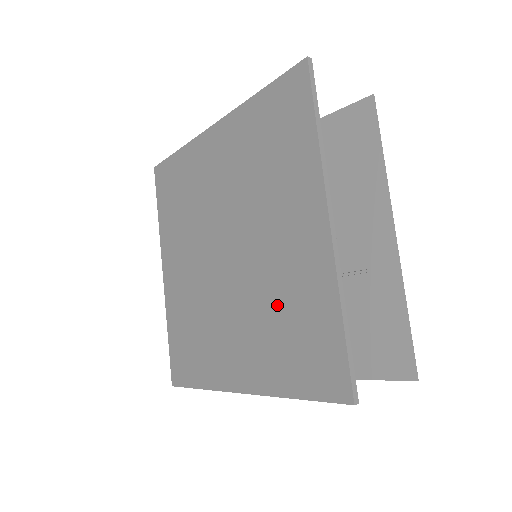
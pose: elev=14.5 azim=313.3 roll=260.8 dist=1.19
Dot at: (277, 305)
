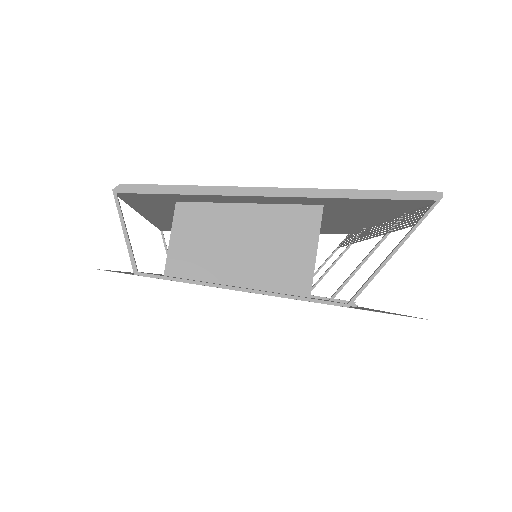
Dot at: occluded
